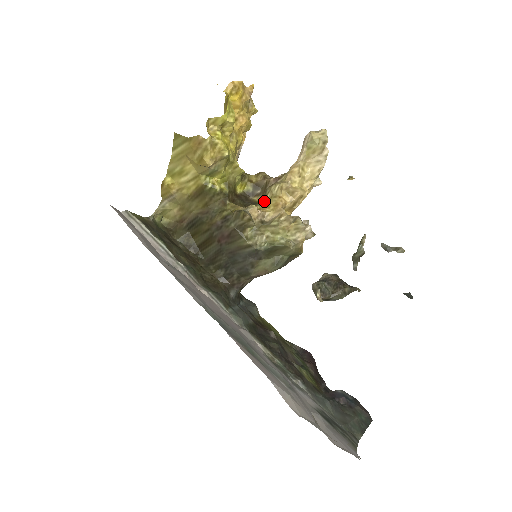
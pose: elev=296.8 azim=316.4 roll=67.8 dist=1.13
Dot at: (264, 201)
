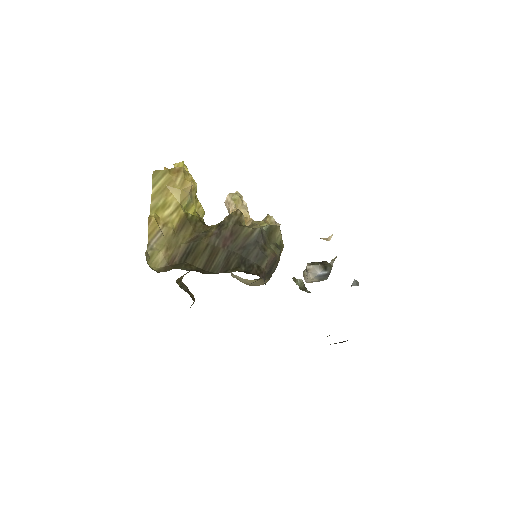
Dot at: occluded
